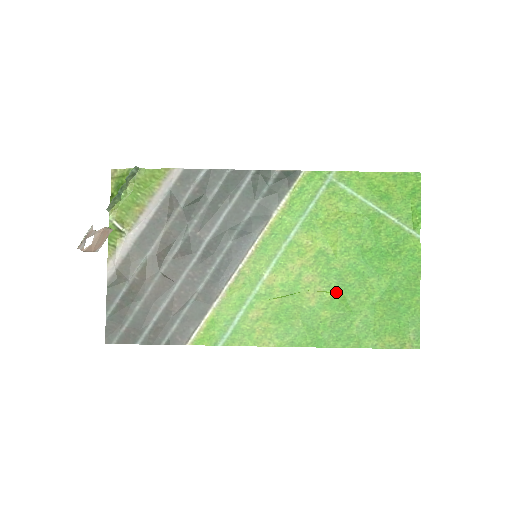
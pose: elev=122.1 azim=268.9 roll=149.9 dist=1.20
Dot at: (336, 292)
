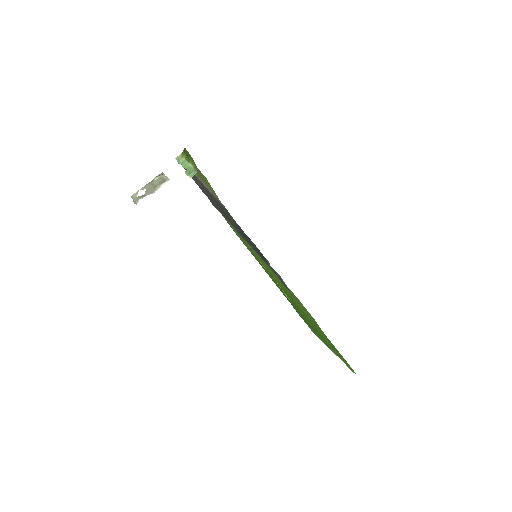
Dot at: (288, 298)
